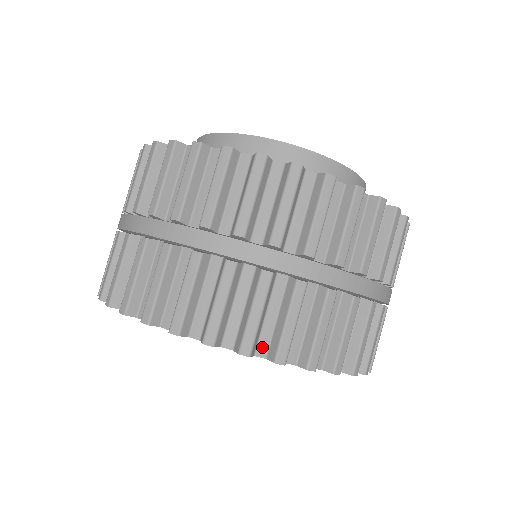
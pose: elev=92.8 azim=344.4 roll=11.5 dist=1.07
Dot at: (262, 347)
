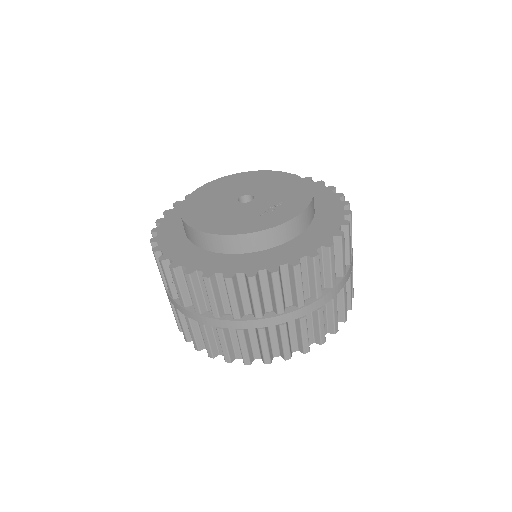
Dot at: (221, 351)
